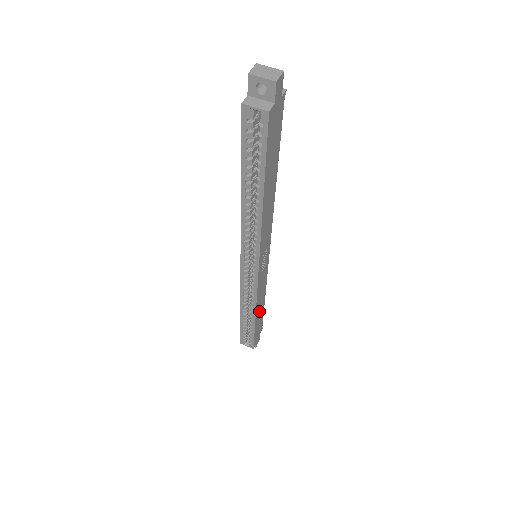
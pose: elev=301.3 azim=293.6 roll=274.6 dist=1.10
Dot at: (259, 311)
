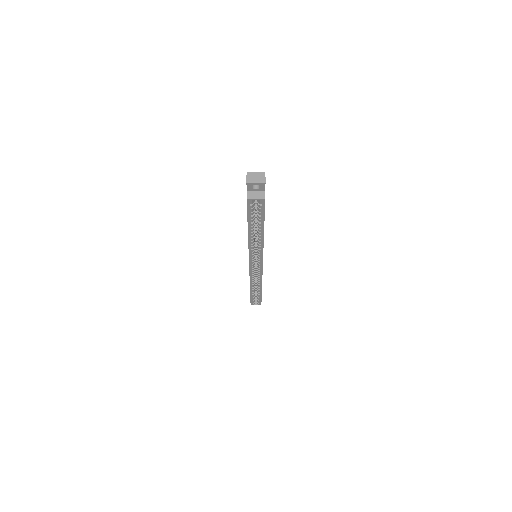
Dot at: occluded
